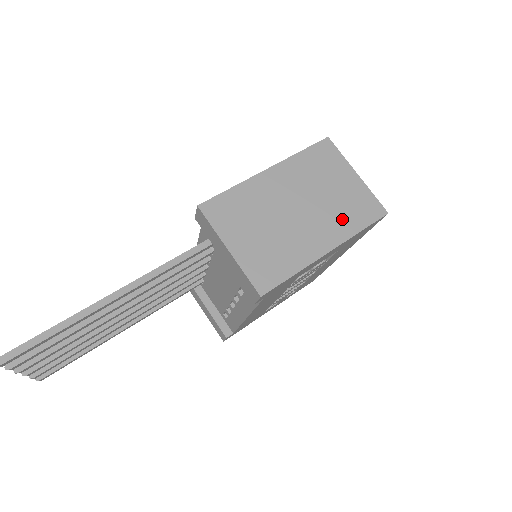
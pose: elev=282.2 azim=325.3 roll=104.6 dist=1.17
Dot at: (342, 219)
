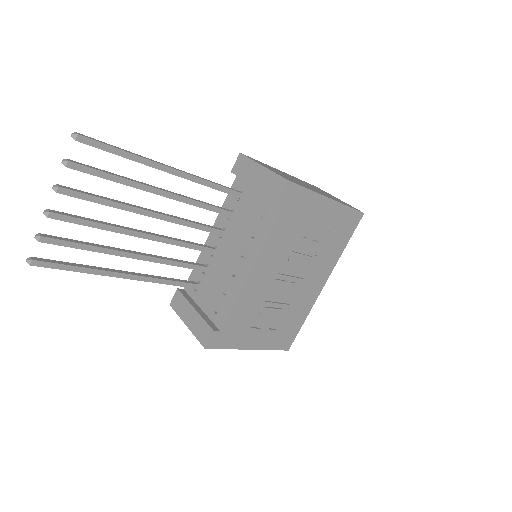
Dot at: (335, 199)
